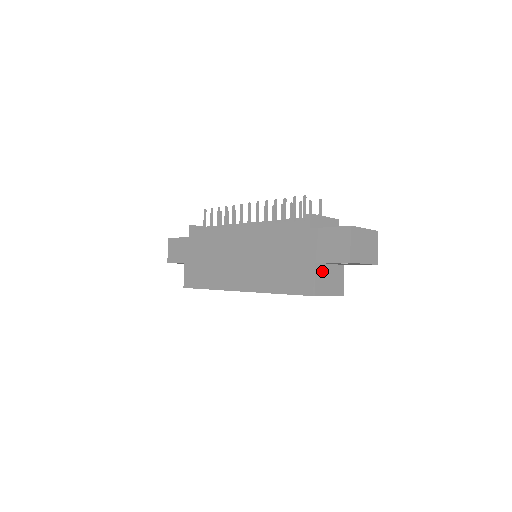
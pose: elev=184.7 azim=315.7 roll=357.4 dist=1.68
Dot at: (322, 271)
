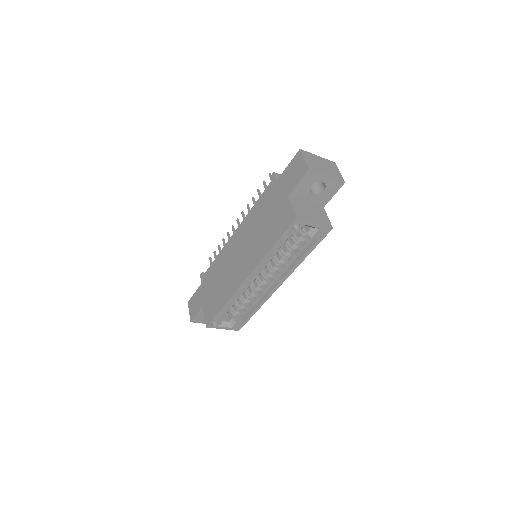
Dot at: (298, 204)
